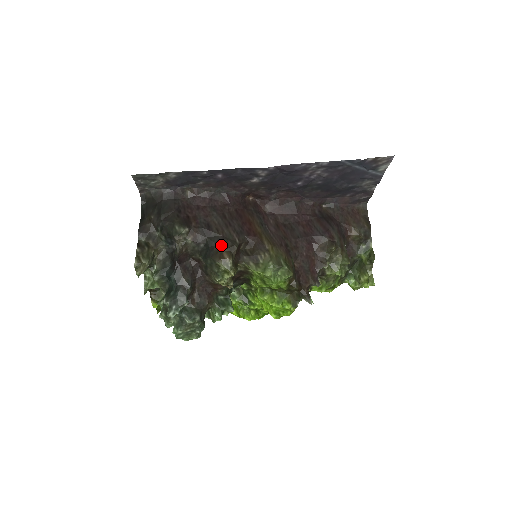
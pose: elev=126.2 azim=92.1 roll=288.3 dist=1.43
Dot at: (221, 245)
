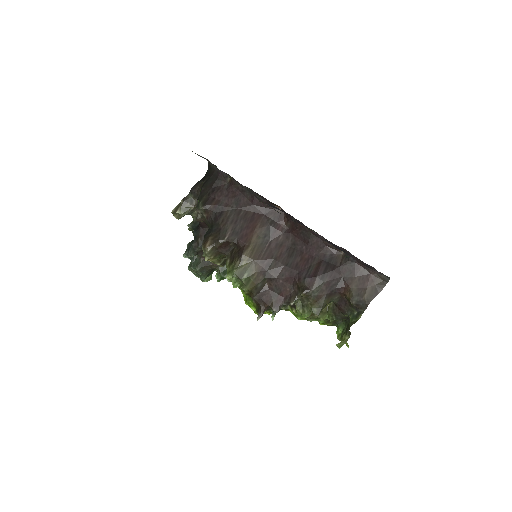
Dot at: (214, 234)
